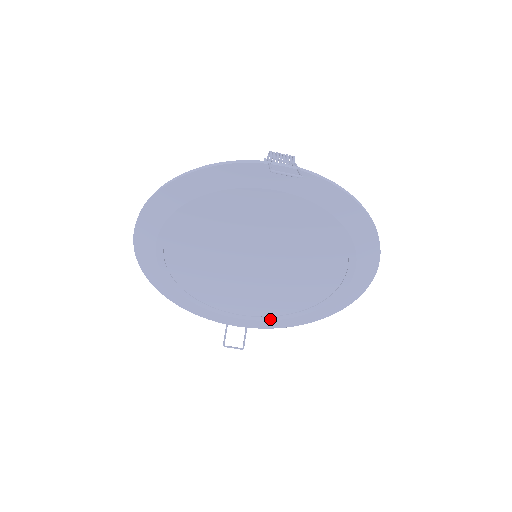
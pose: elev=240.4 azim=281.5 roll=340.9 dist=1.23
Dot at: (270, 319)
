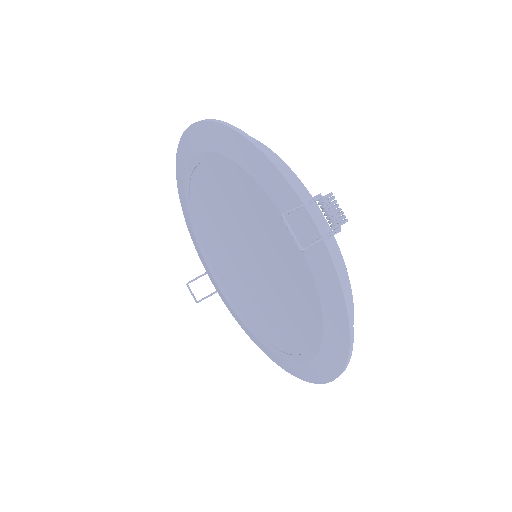
Dot at: (233, 308)
